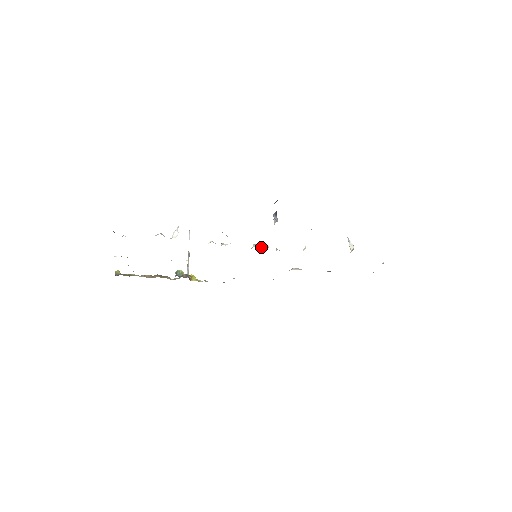
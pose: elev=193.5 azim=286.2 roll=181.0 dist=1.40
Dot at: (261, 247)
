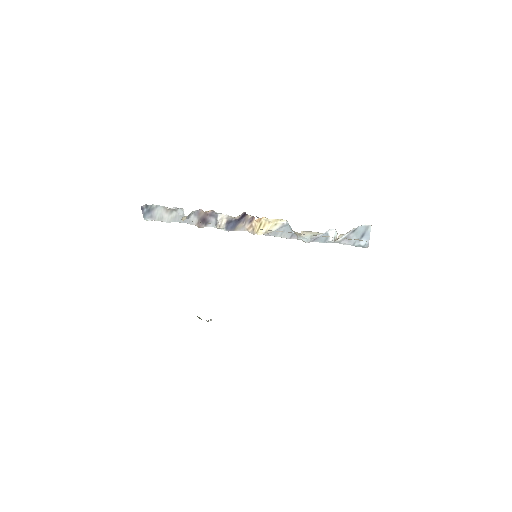
Dot at: occluded
